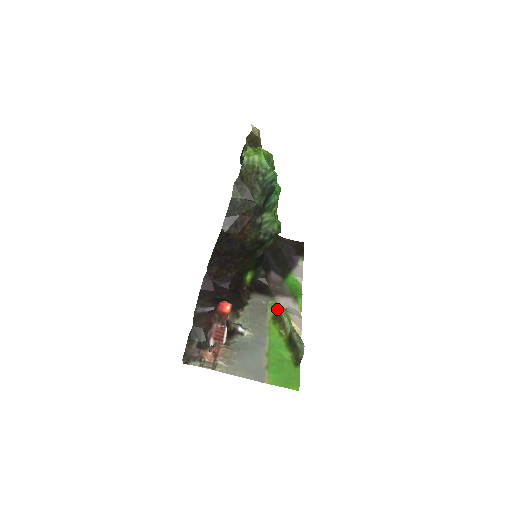
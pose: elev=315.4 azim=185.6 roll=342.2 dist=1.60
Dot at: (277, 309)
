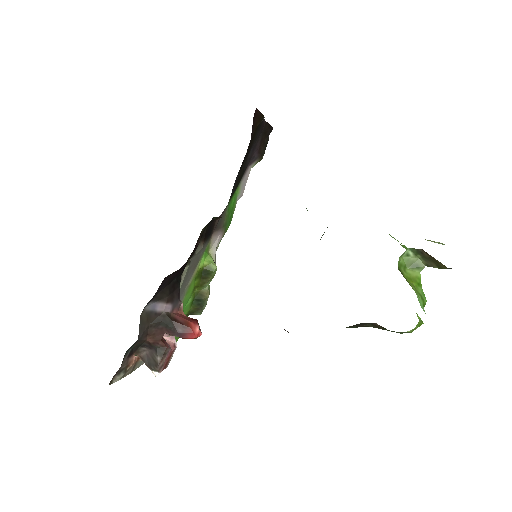
Dot at: (210, 267)
